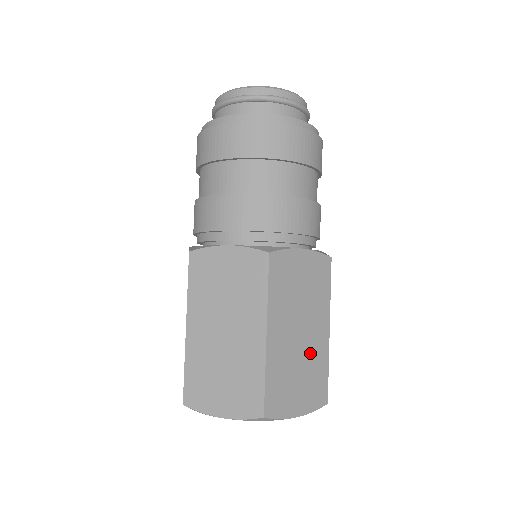
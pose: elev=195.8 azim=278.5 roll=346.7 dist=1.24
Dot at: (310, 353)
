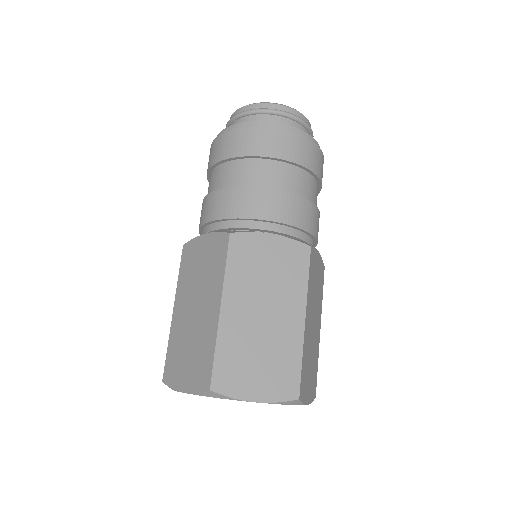
Dot at: (276, 338)
